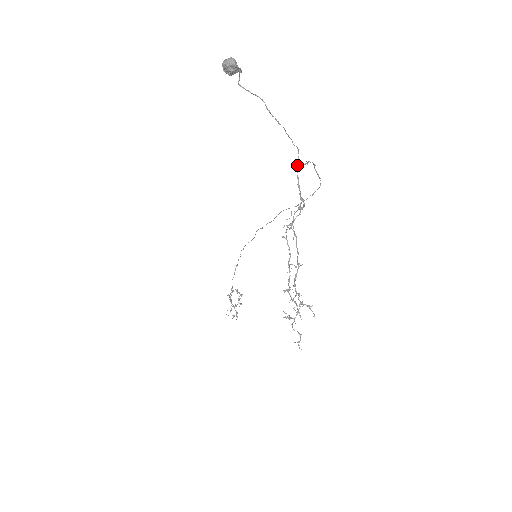
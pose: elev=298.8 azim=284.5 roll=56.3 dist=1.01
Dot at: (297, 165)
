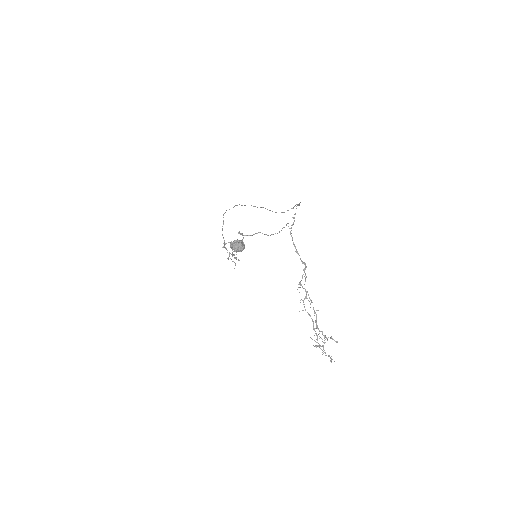
Dot at: (291, 236)
